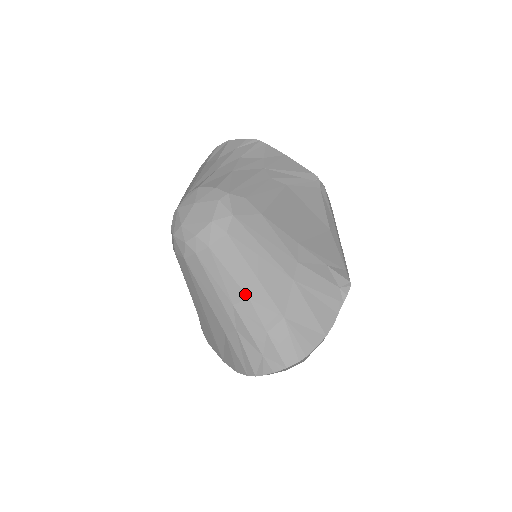
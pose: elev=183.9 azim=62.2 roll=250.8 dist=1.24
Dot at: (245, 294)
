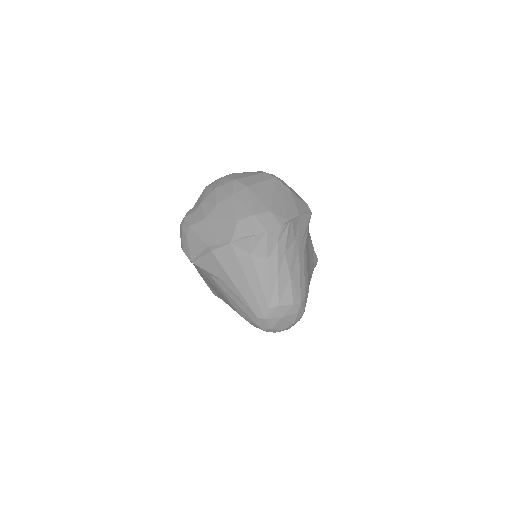
Dot at: occluded
